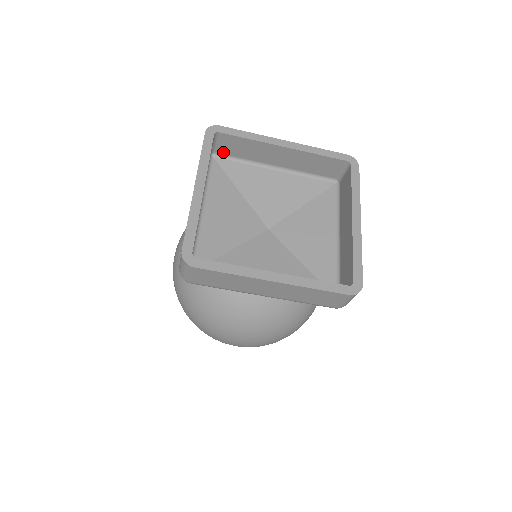
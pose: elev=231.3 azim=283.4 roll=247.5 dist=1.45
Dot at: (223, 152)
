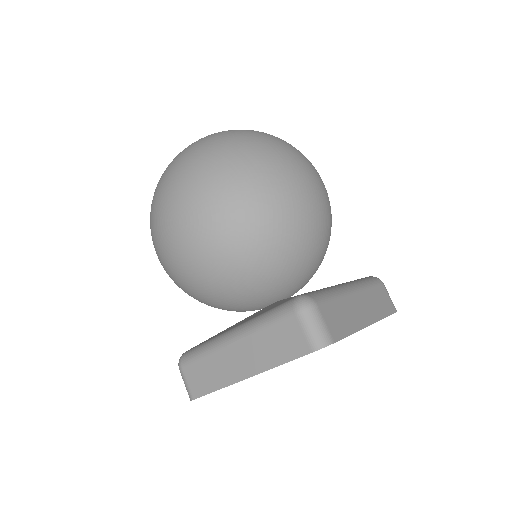
Dot at: occluded
